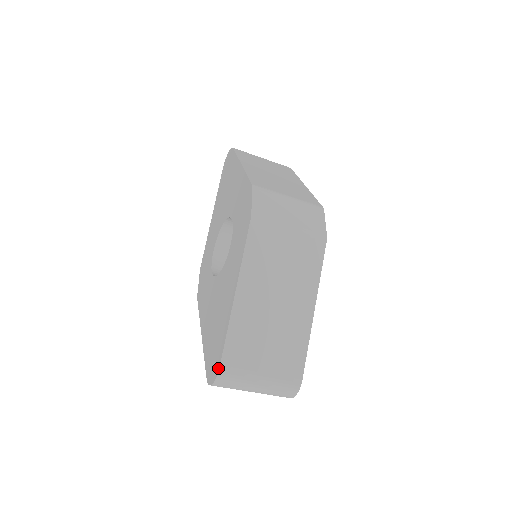
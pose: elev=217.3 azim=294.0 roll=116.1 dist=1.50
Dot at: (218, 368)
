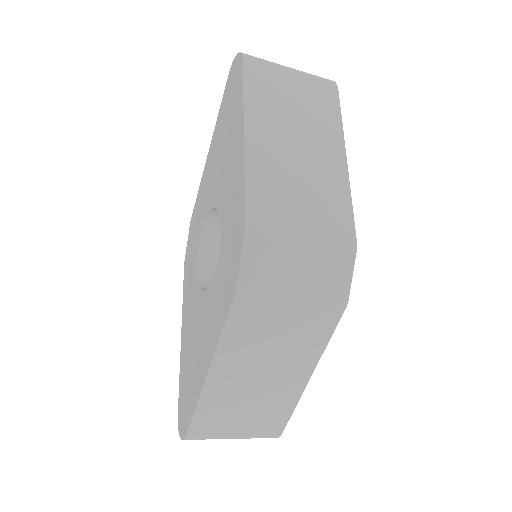
Dot at: (185, 434)
